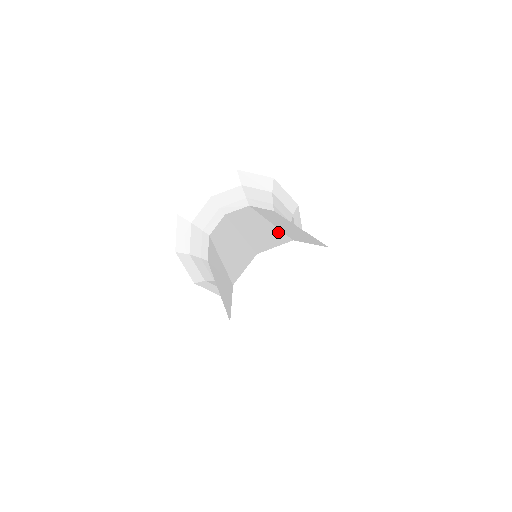
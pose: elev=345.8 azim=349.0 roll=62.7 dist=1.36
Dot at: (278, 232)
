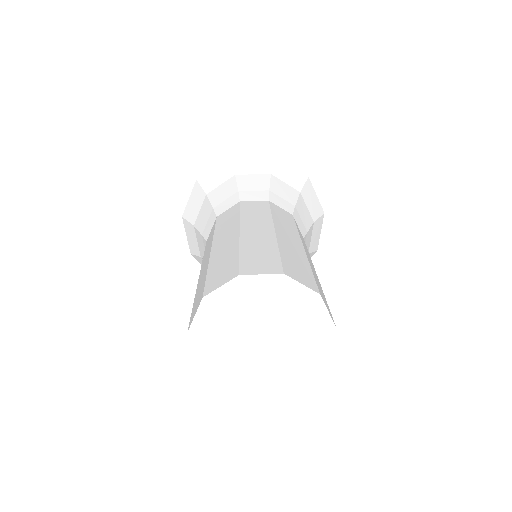
Dot at: (235, 257)
